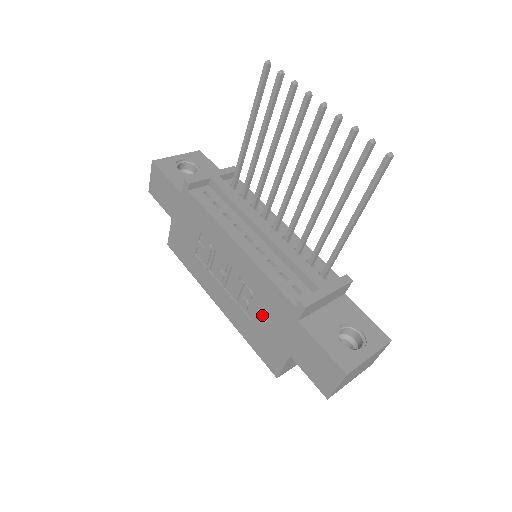
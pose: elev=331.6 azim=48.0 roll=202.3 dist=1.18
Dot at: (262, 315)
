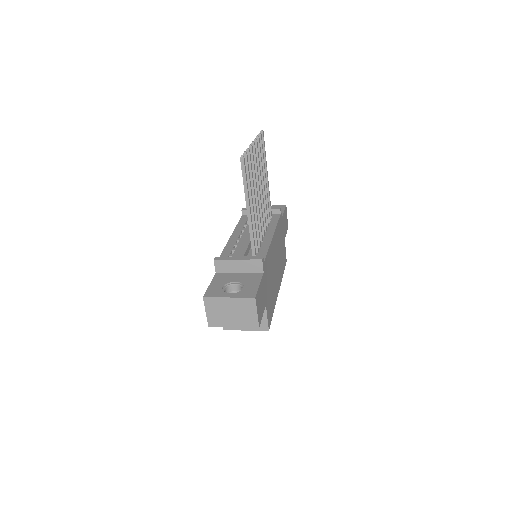
Dot at: occluded
